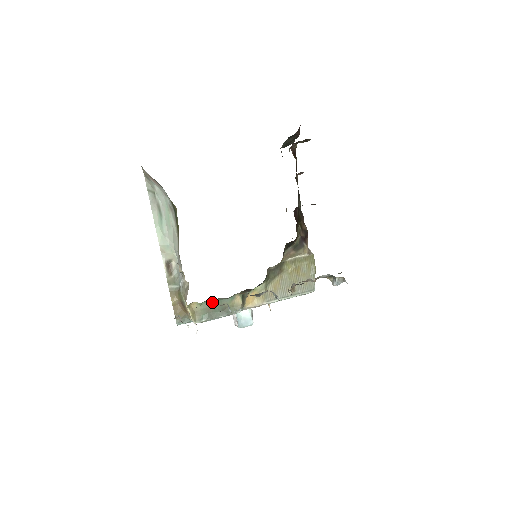
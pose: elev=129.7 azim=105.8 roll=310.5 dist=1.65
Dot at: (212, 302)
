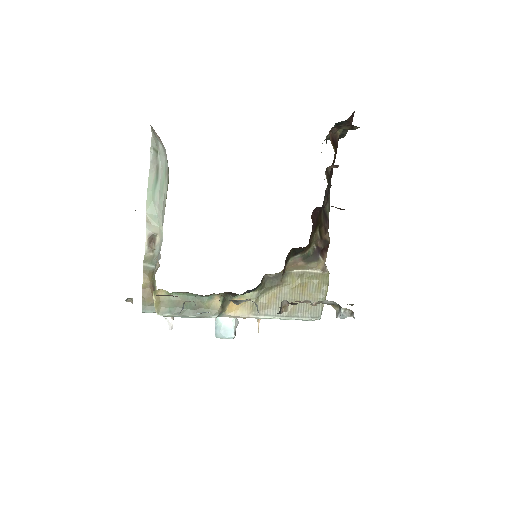
Dot at: (184, 295)
